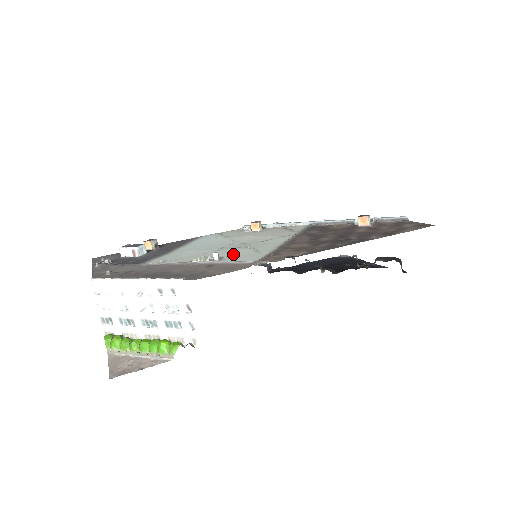
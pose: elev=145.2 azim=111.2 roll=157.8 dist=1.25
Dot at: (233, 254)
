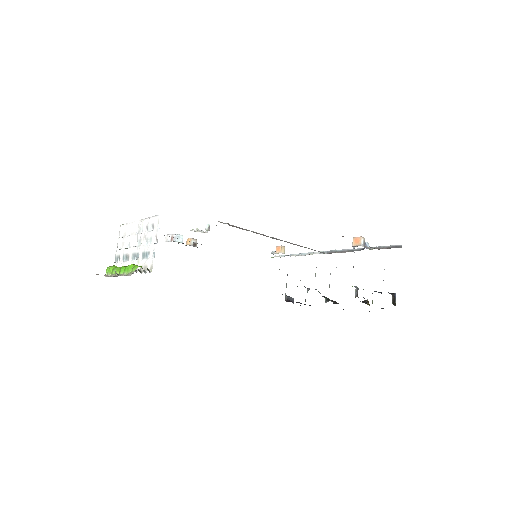
Dot at: occluded
